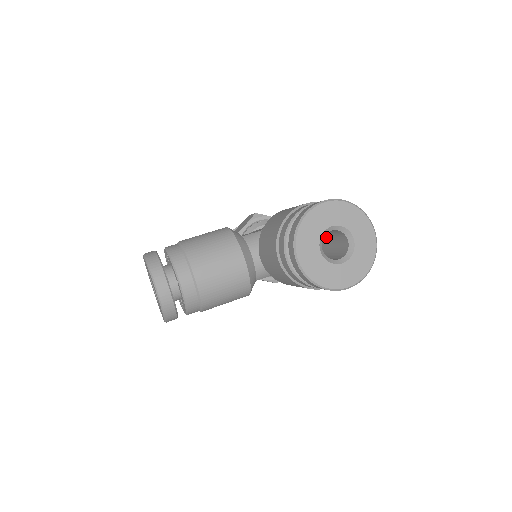
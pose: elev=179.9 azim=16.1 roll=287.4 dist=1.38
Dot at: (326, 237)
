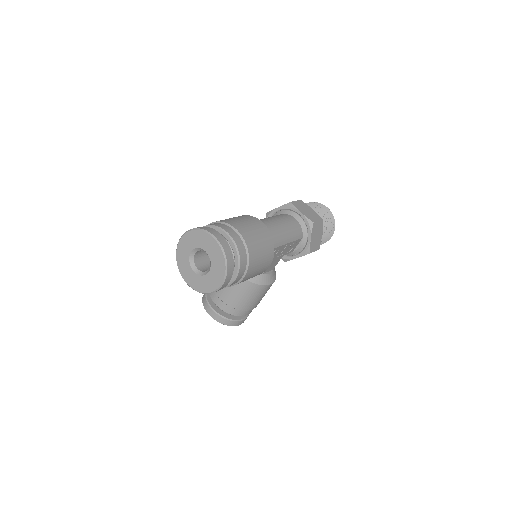
Dot at: occluded
